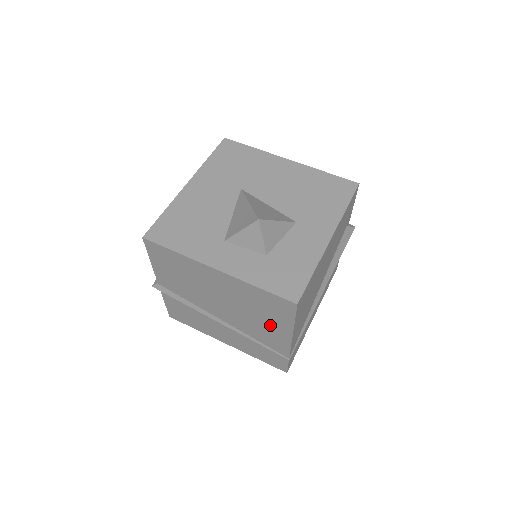
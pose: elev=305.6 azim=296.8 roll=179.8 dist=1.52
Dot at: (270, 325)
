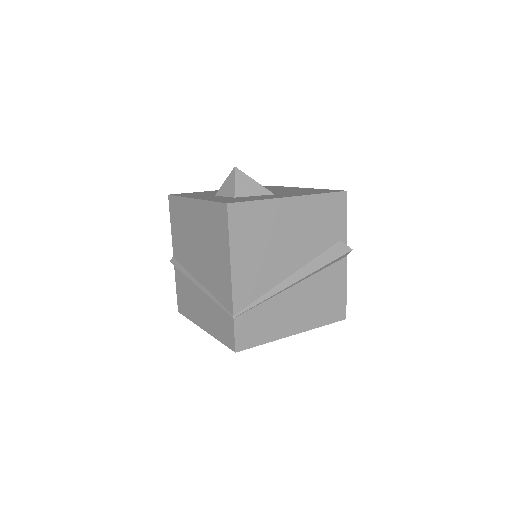
Dot at: (219, 259)
